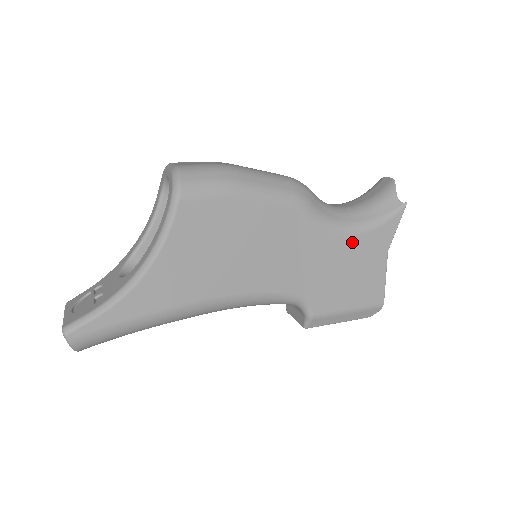
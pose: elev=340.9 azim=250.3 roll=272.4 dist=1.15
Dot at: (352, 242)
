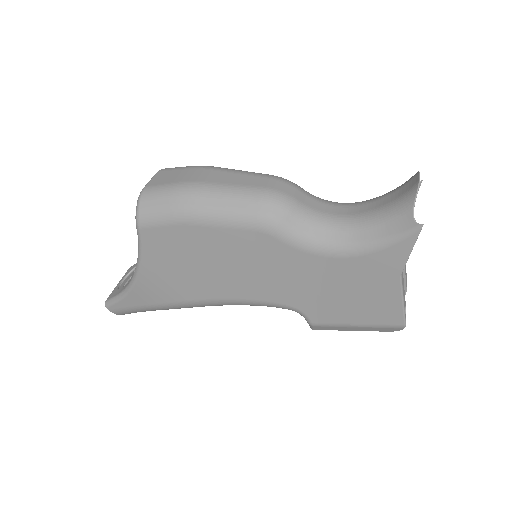
Dot at: (344, 264)
